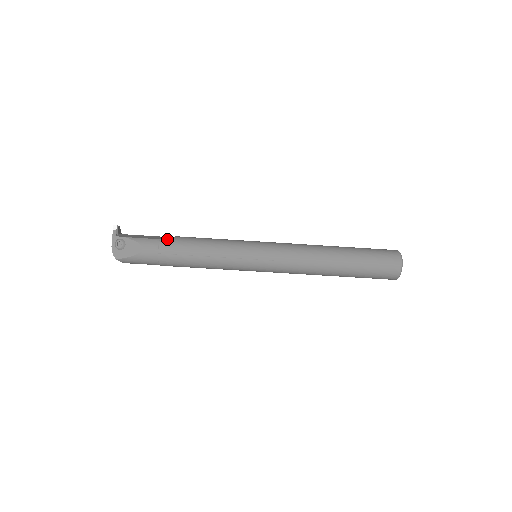
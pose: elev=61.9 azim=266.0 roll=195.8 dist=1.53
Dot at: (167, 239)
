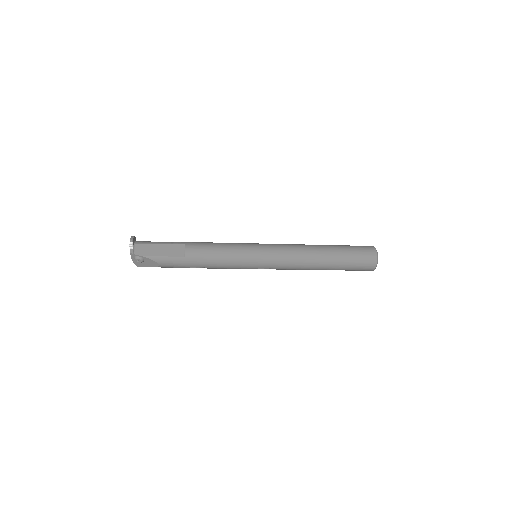
Dot at: (179, 255)
